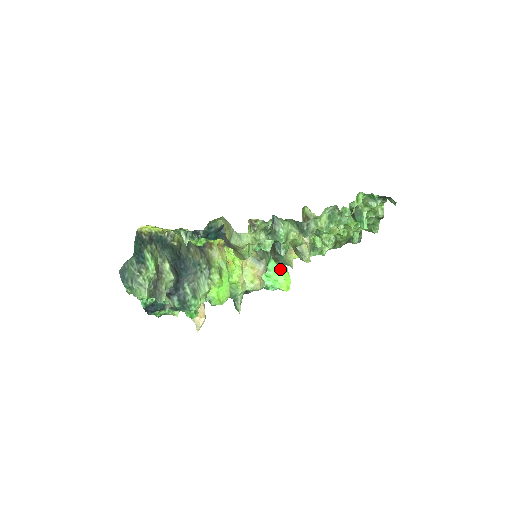
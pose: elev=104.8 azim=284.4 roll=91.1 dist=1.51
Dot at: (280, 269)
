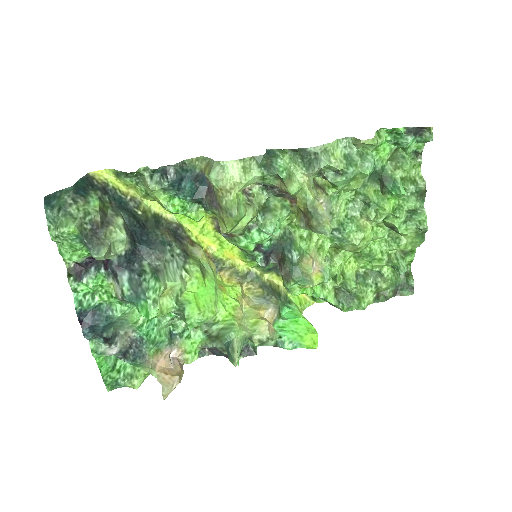
Dot at: (299, 317)
